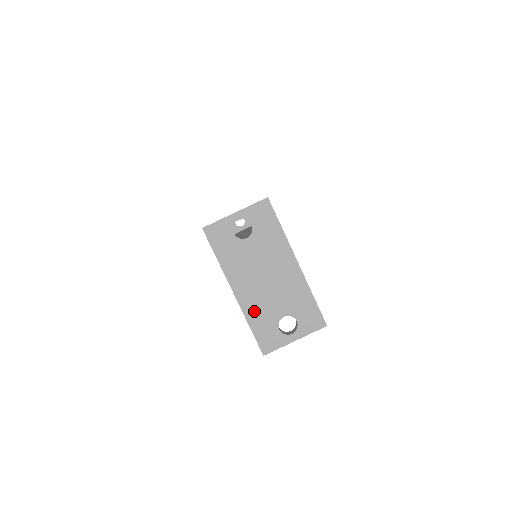
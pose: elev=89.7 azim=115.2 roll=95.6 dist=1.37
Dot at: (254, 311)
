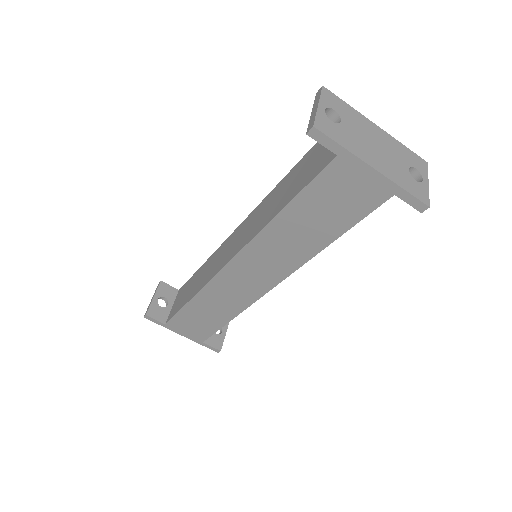
Dot at: (395, 176)
